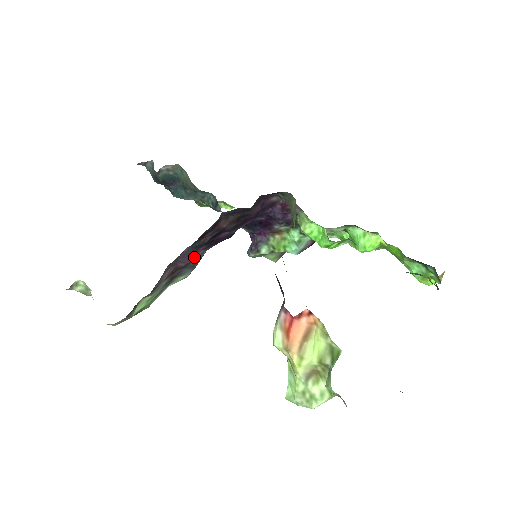
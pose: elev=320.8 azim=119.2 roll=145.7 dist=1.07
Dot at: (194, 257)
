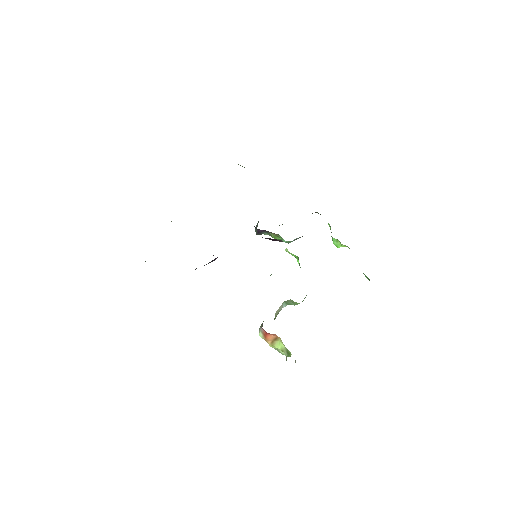
Dot at: occluded
